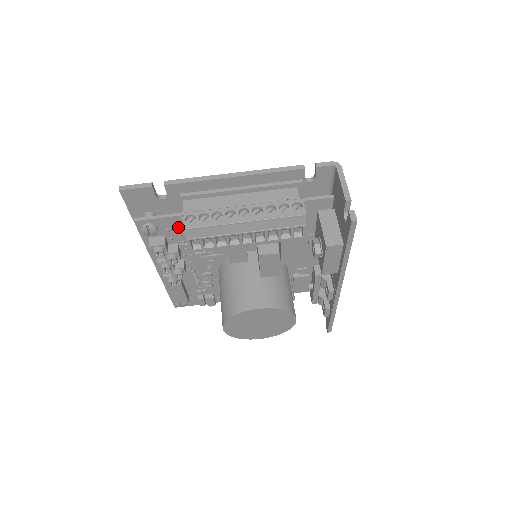
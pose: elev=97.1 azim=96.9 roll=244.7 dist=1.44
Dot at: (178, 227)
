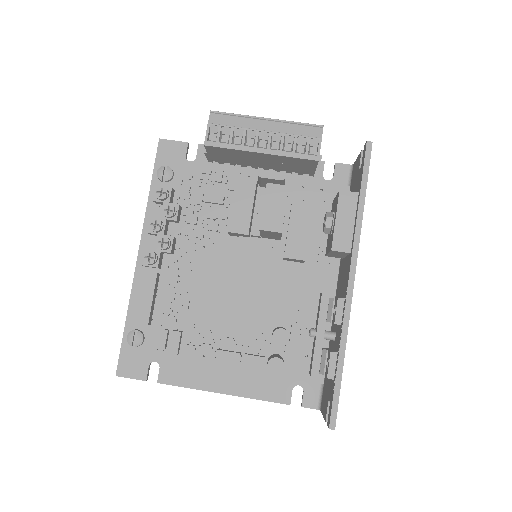
Dot at: (192, 182)
